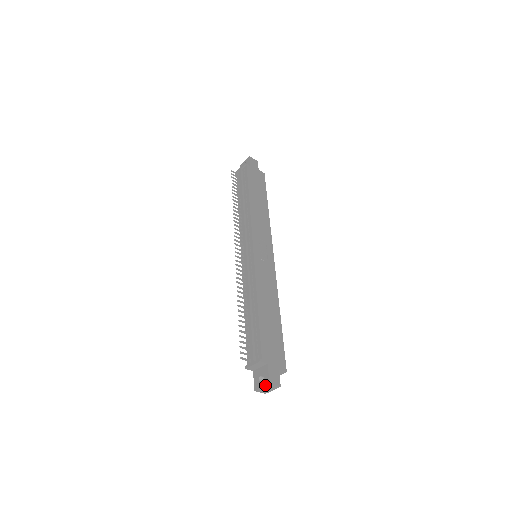
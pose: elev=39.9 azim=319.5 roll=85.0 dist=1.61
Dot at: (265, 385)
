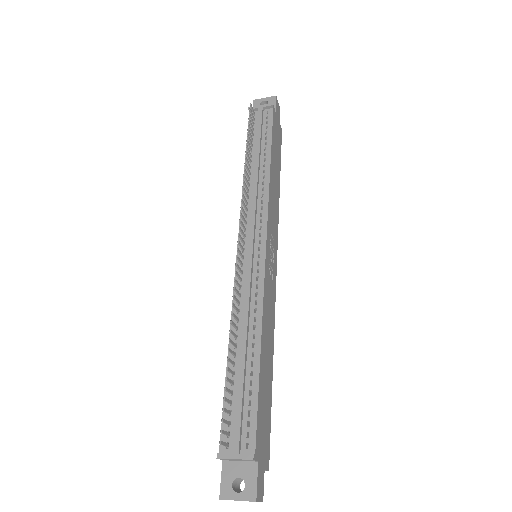
Dot at: (246, 500)
